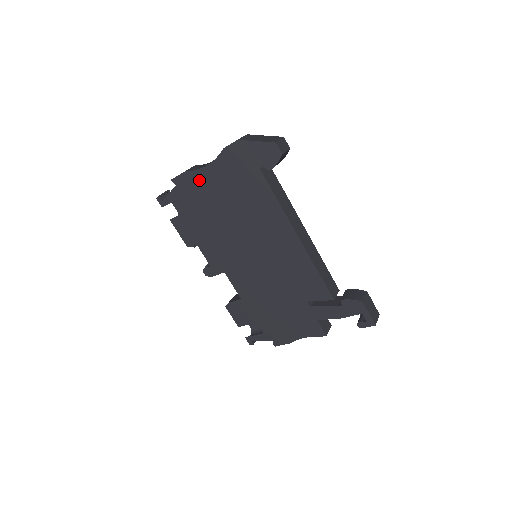
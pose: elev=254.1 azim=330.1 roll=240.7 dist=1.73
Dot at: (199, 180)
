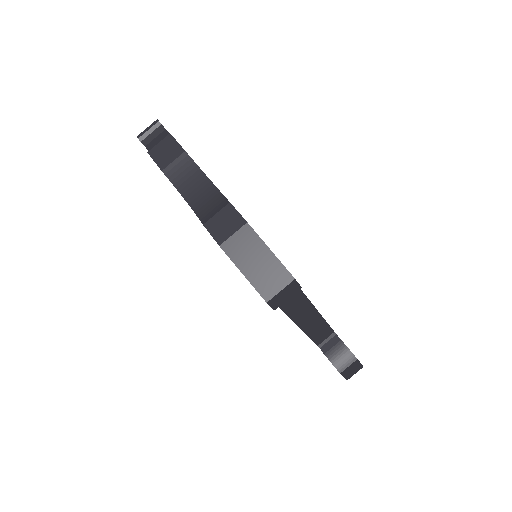
Dot at: occluded
